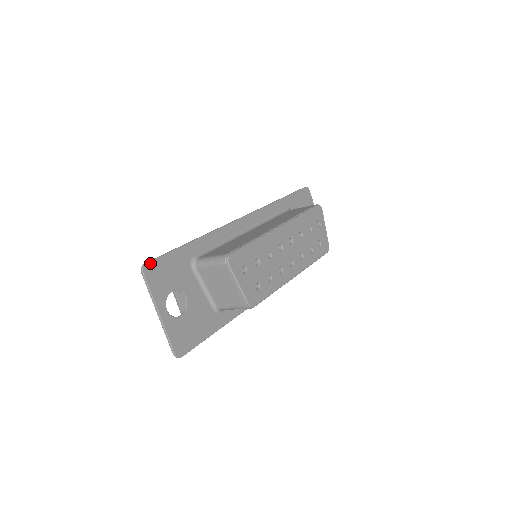
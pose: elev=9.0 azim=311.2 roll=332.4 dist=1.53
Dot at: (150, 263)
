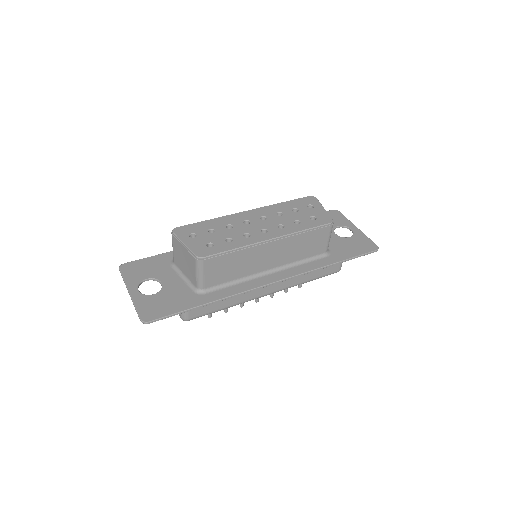
Dot at: (128, 263)
